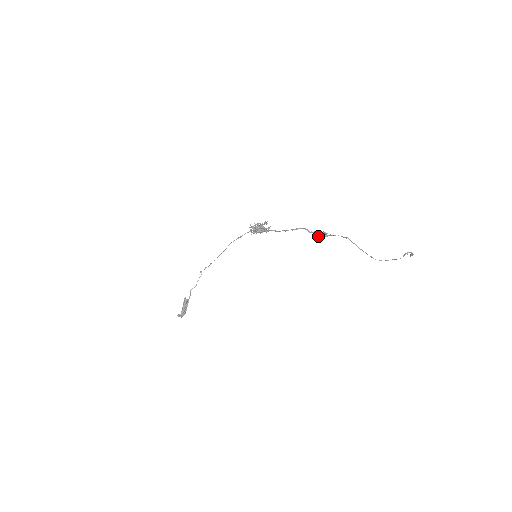
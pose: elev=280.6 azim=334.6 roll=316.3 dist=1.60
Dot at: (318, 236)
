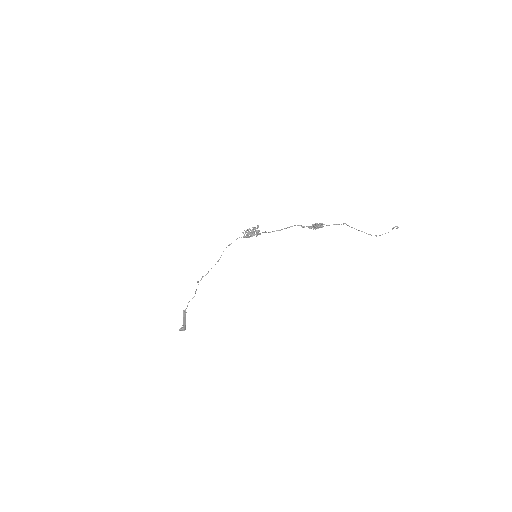
Dot at: (316, 228)
